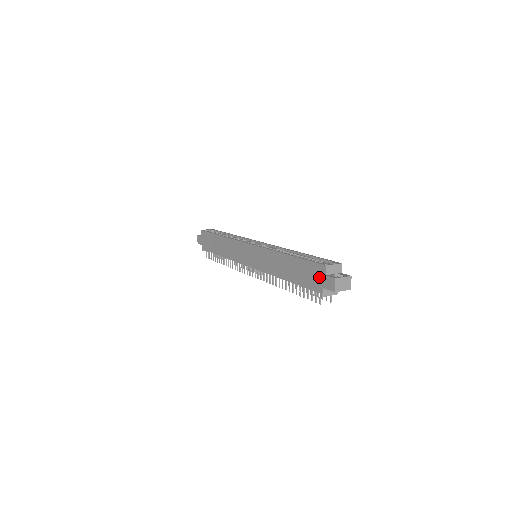
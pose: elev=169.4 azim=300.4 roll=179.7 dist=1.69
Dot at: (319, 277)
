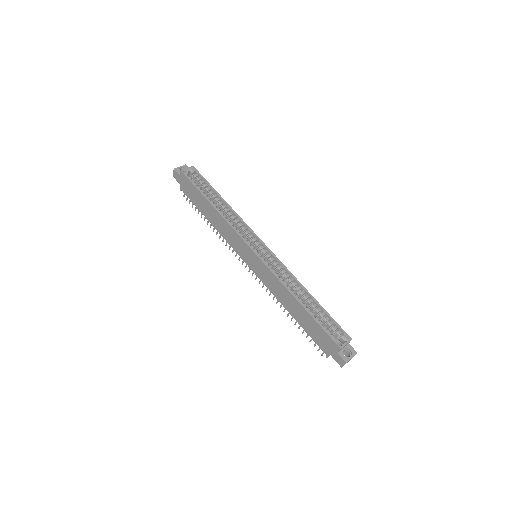
Dot at: (330, 347)
